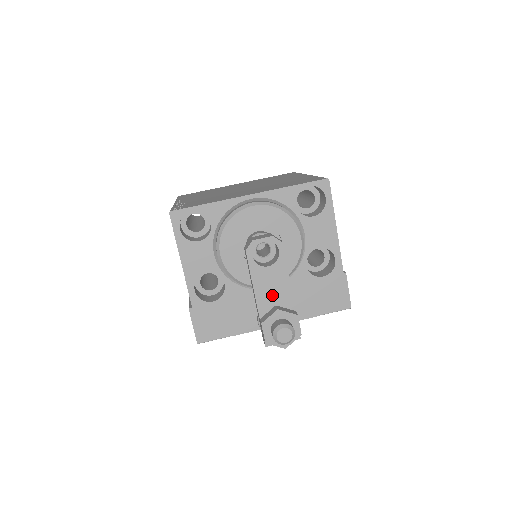
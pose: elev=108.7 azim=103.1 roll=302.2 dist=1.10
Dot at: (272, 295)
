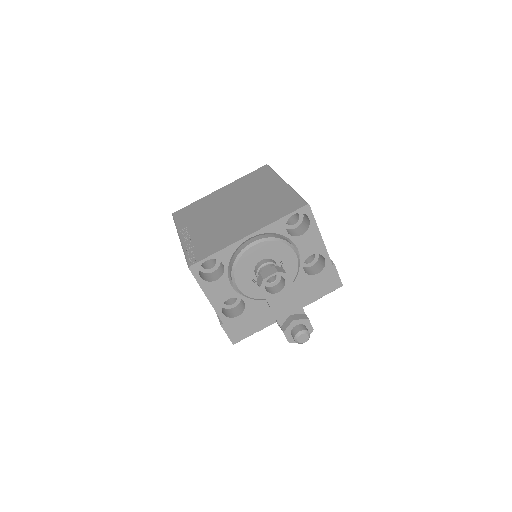
Dot at: (286, 309)
